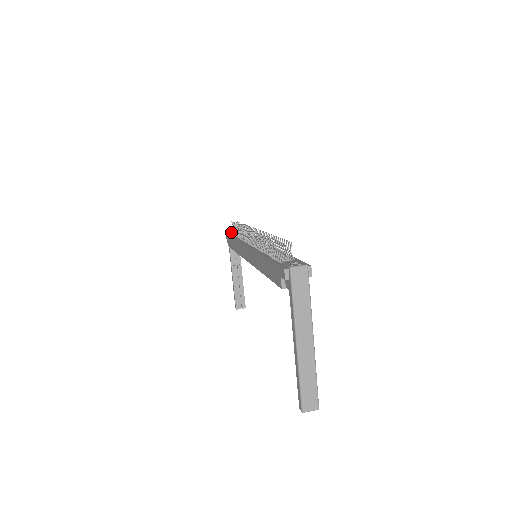
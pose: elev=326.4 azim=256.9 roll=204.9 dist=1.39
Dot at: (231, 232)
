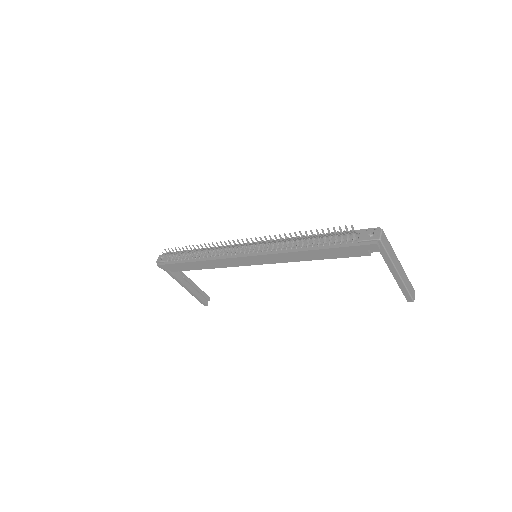
Dot at: (168, 260)
